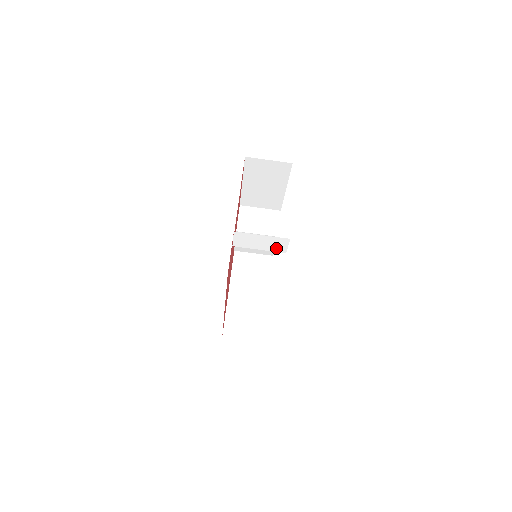
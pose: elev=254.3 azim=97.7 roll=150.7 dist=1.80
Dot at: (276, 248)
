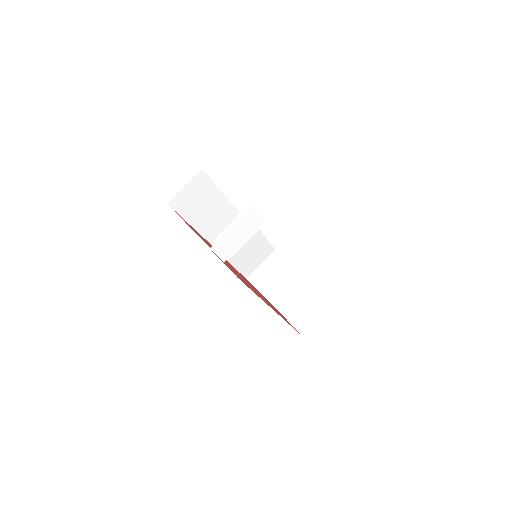
Dot at: (253, 226)
